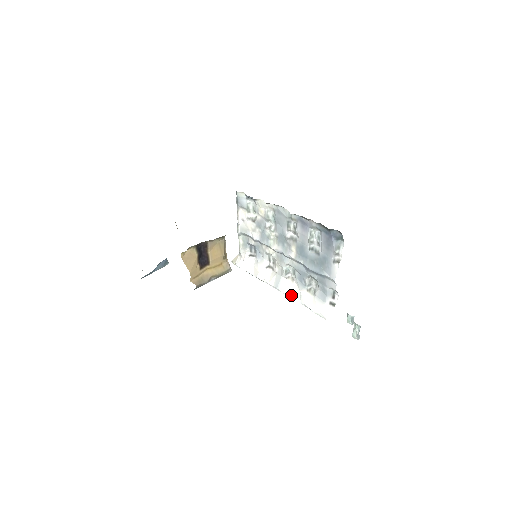
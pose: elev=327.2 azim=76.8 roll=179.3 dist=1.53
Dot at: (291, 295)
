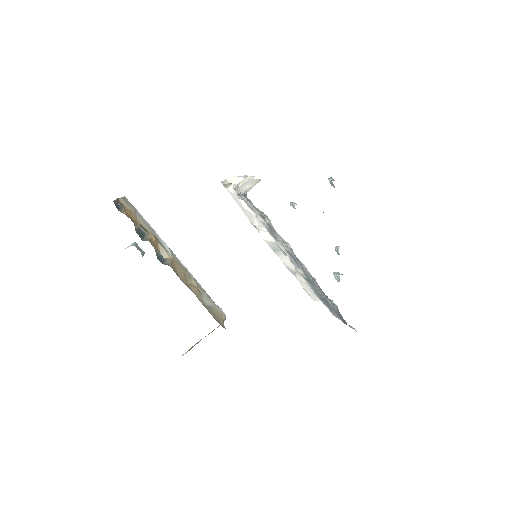
Dot at: (285, 264)
